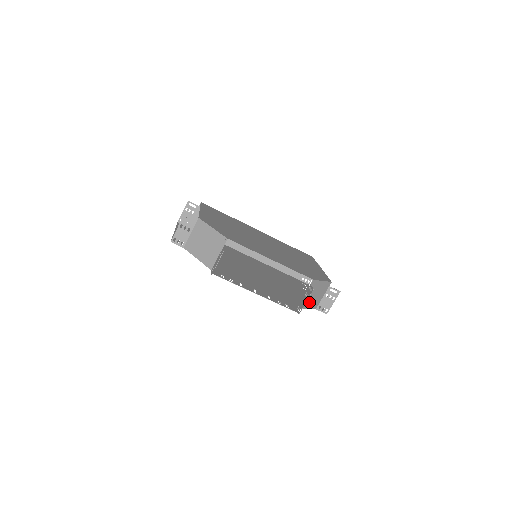
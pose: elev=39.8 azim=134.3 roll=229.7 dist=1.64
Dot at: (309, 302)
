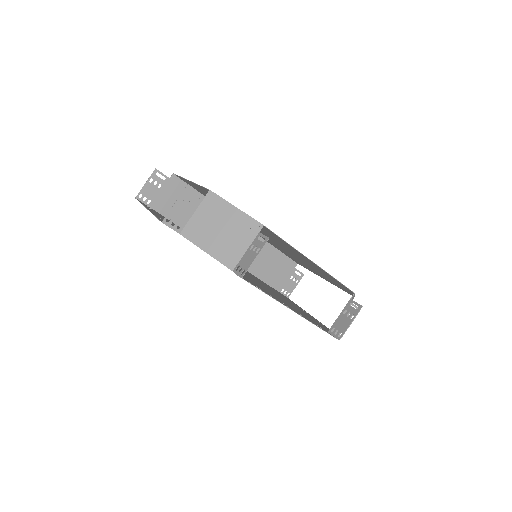
Dot at: occluded
